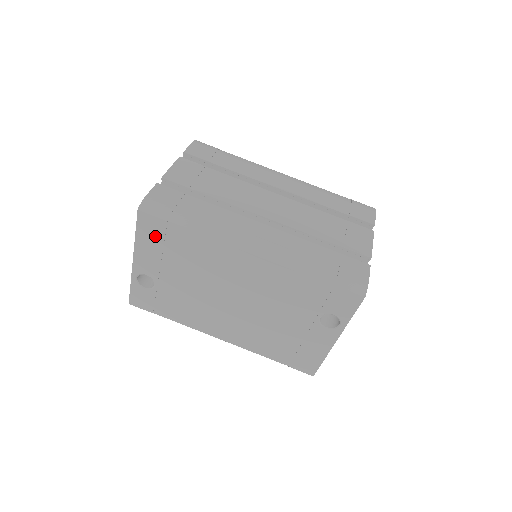
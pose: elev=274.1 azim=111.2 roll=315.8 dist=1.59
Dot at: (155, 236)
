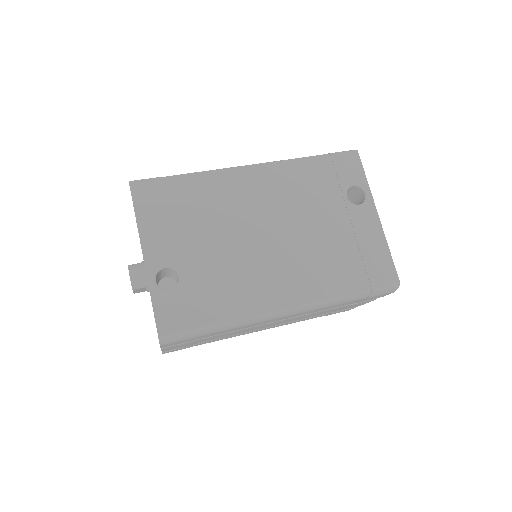
Dot at: (157, 204)
